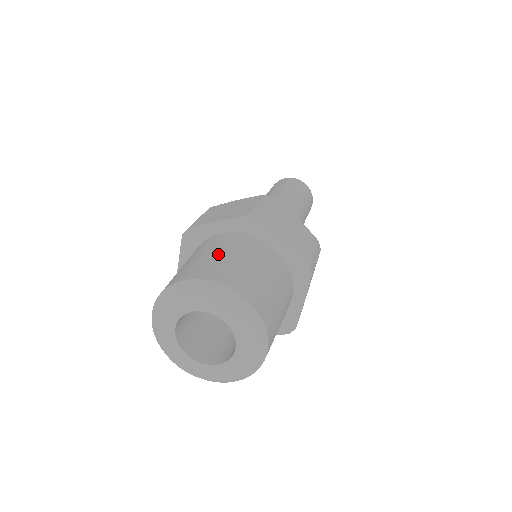
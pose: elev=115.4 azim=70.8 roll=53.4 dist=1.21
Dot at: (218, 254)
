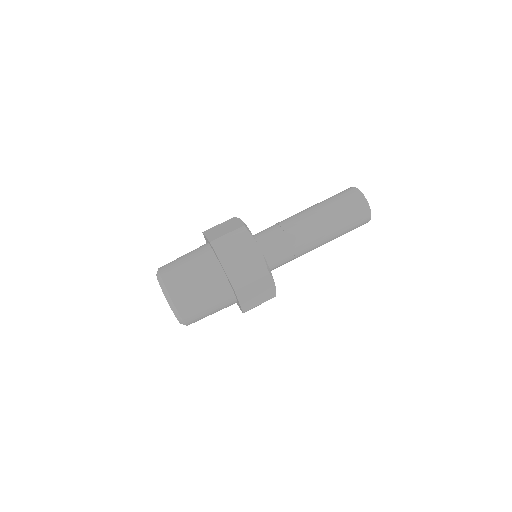
Dot at: (198, 289)
